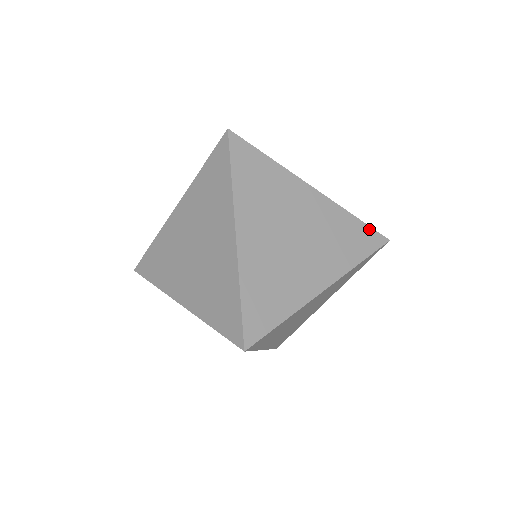
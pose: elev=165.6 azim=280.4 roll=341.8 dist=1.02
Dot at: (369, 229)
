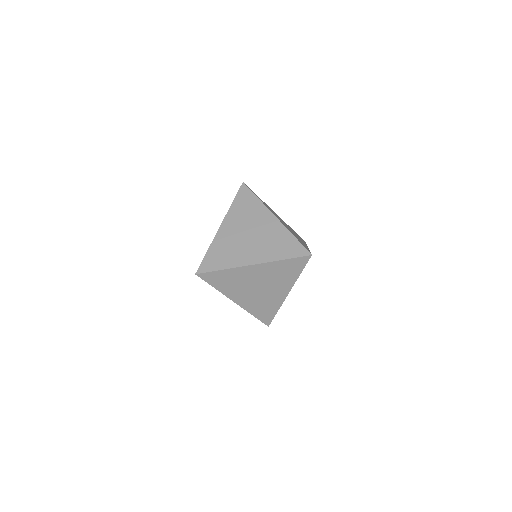
Dot at: occluded
